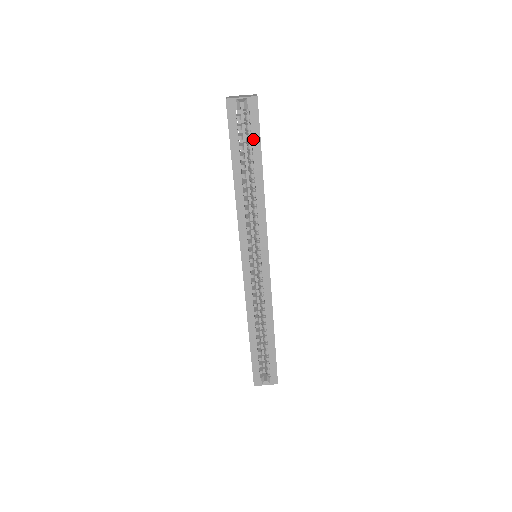
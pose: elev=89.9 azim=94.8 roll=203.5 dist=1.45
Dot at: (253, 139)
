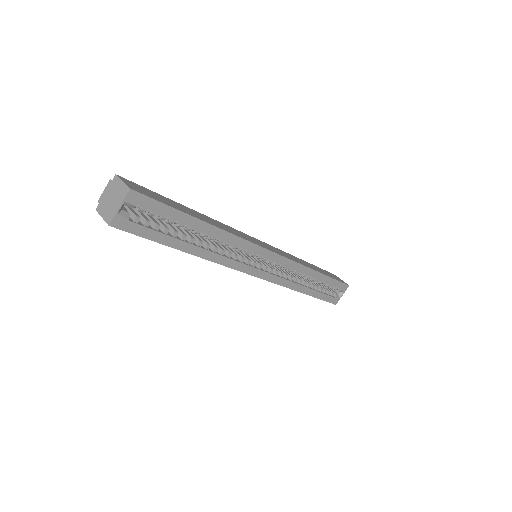
Dot at: (168, 216)
